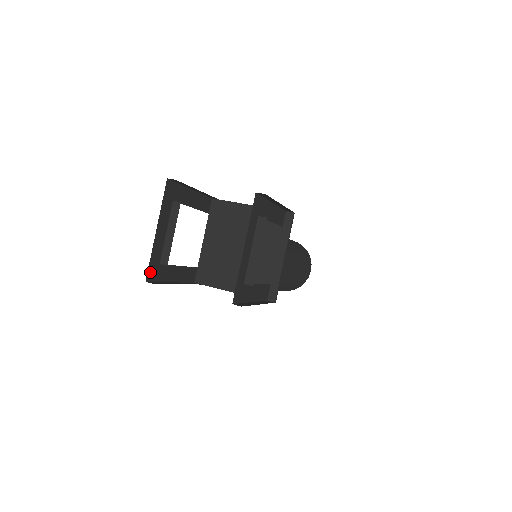
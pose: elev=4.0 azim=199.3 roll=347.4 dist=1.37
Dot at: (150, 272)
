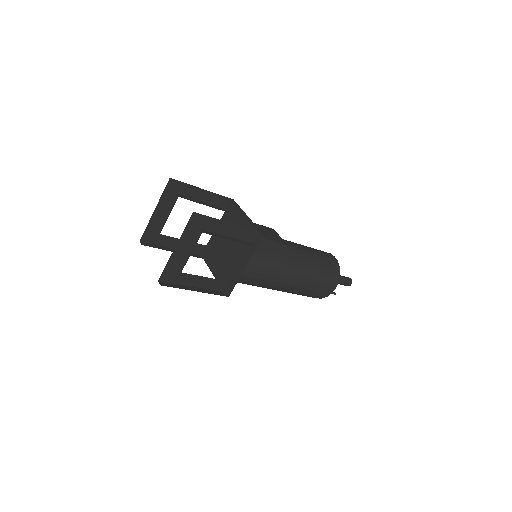
Dot at: (146, 236)
